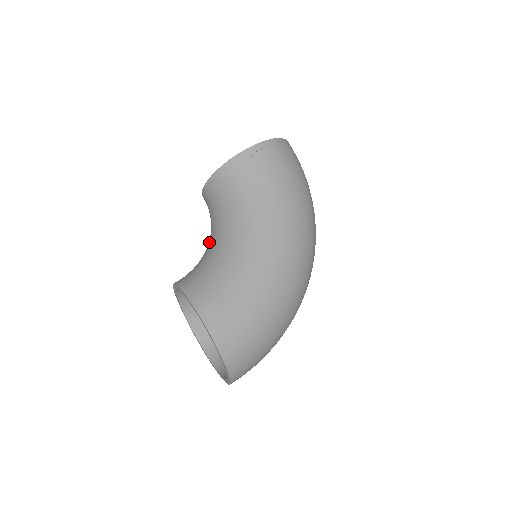
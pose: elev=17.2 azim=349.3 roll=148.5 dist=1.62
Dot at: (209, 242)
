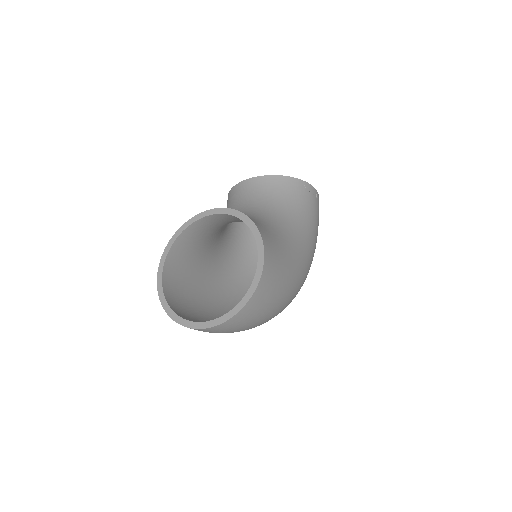
Dot at: (247, 211)
